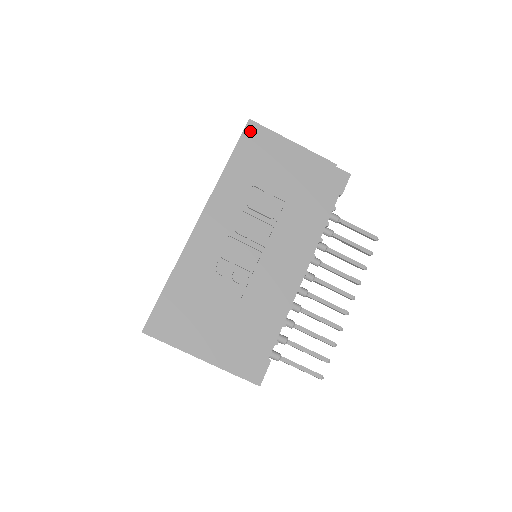
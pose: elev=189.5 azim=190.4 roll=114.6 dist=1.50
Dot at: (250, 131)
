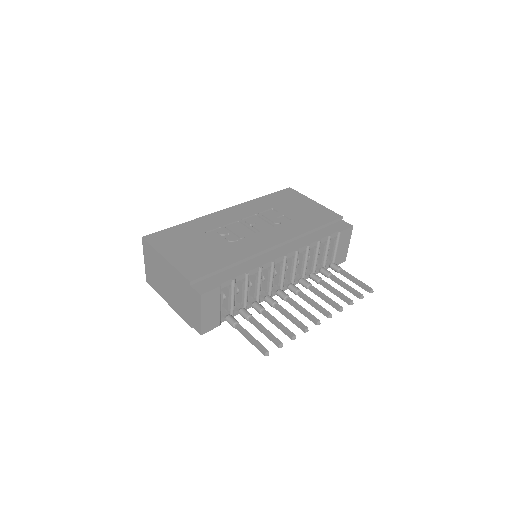
Dot at: (287, 191)
